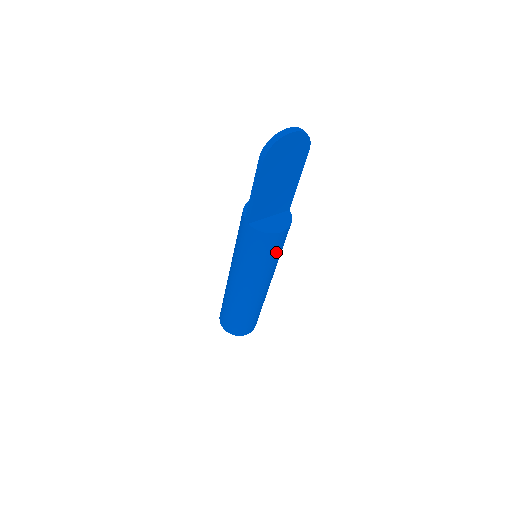
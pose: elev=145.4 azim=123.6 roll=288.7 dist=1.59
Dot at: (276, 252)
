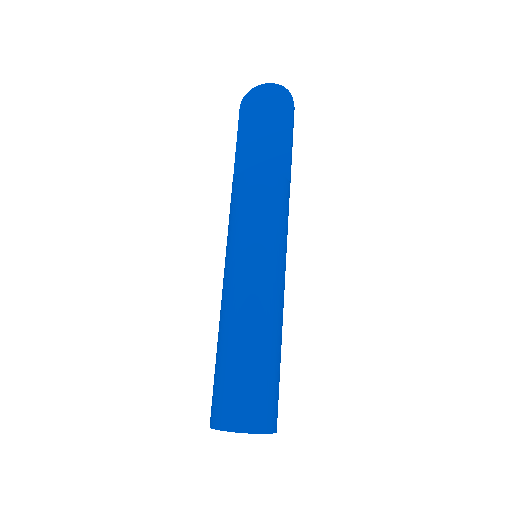
Dot at: (256, 208)
